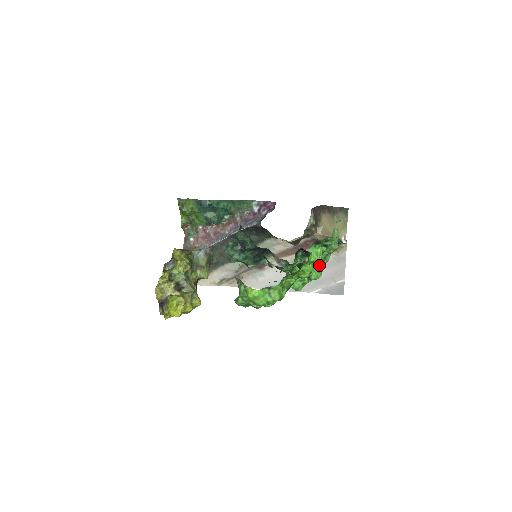
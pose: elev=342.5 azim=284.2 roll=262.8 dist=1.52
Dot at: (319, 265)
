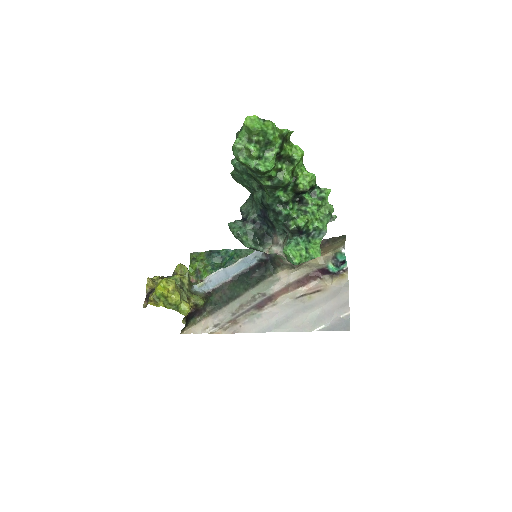
Dot at: (317, 243)
